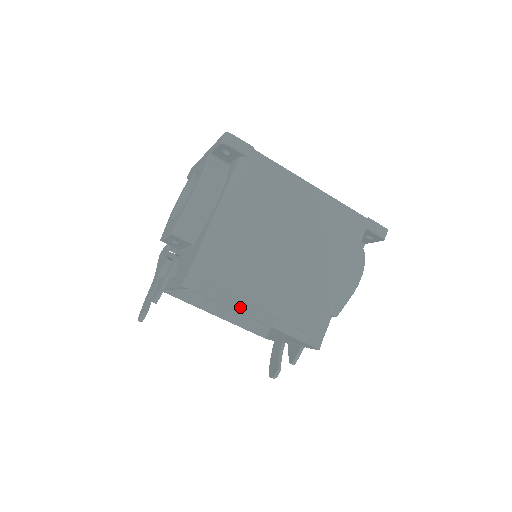
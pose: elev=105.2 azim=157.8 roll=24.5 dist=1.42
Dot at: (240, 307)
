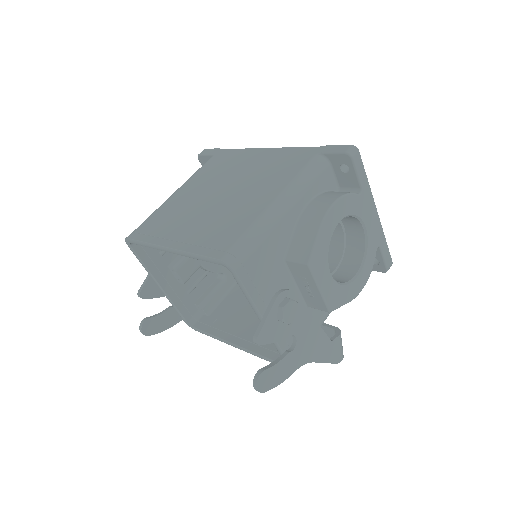
Dot at: (157, 241)
